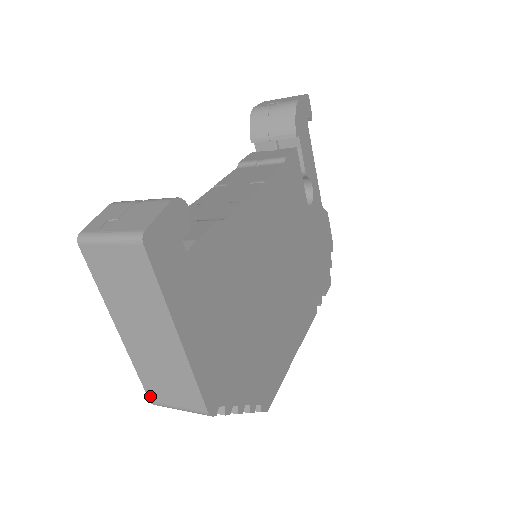
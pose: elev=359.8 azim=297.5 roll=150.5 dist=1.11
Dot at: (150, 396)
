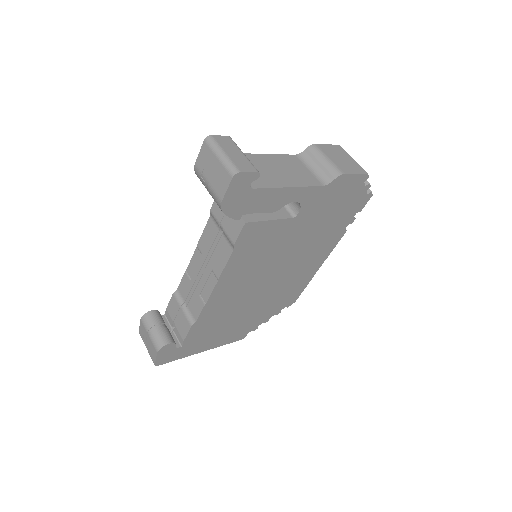
Dot at: occluded
